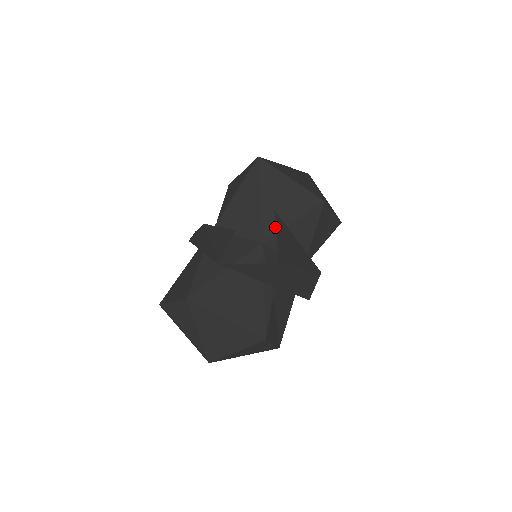
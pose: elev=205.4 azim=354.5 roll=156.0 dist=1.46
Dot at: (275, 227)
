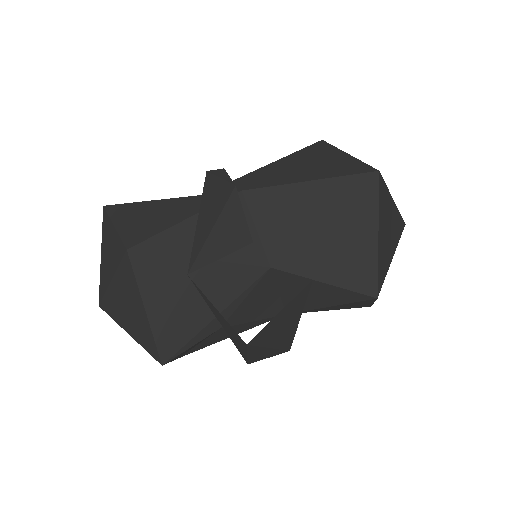
Dot at: (301, 267)
